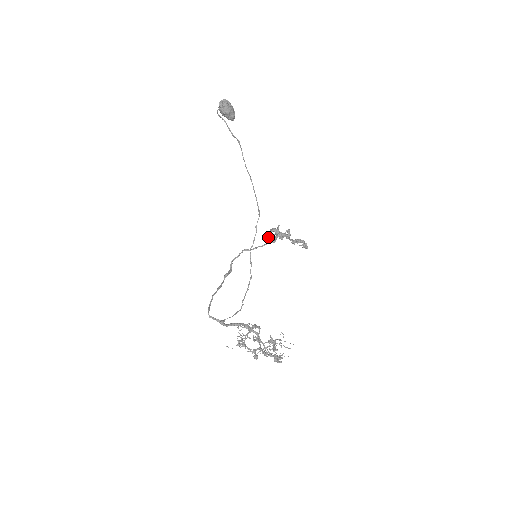
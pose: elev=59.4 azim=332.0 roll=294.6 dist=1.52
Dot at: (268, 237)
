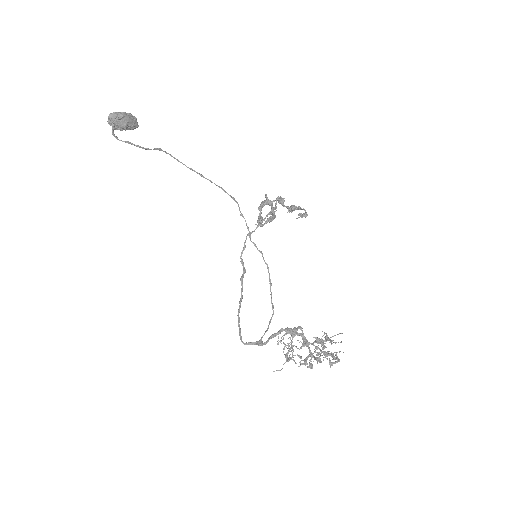
Dot at: (259, 221)
